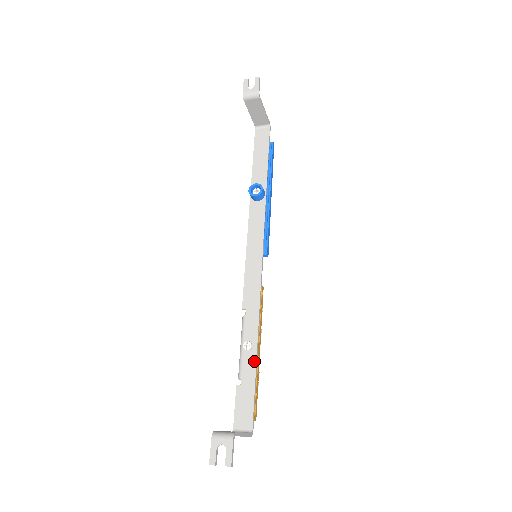
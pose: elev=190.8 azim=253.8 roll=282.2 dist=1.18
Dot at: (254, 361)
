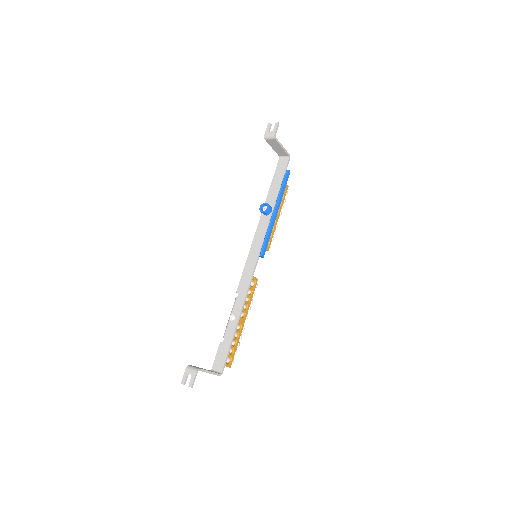
Dot at: (234, 328)
